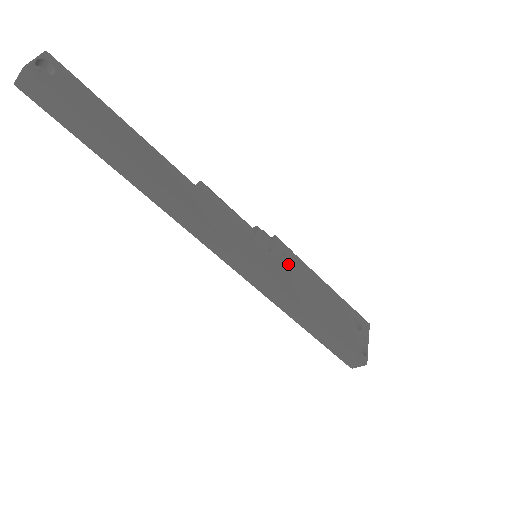
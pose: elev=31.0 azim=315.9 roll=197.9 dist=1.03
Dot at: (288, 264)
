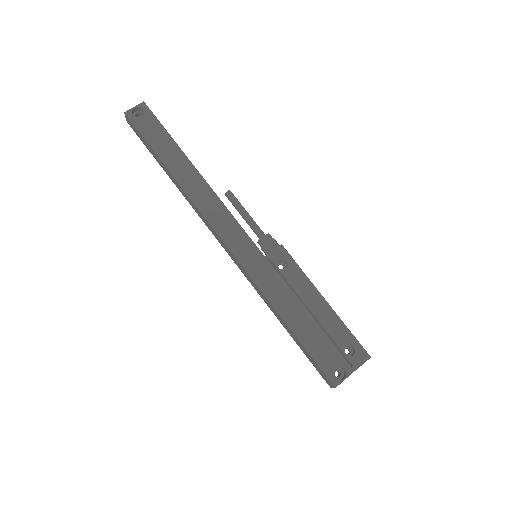
Dot at: (282, 270)
